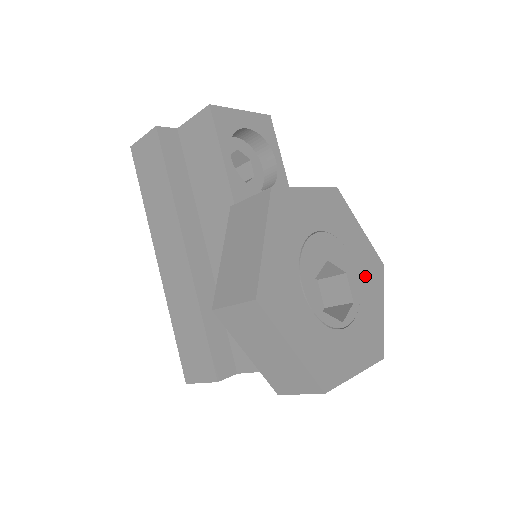
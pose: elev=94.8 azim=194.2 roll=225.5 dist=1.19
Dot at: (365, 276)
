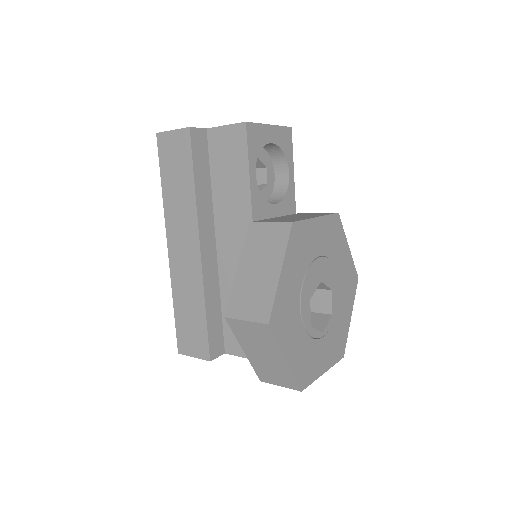
Dot at: (344, 290)
